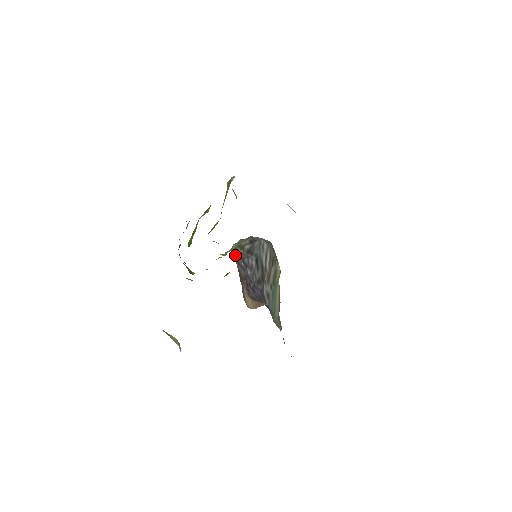
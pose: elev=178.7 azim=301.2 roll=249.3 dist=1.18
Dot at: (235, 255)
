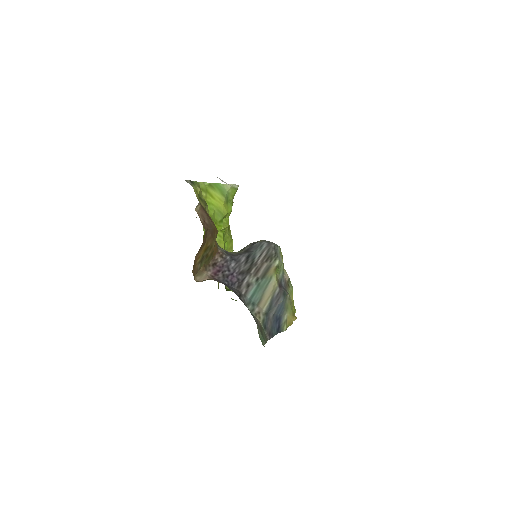
Dot at: (227, 252)
